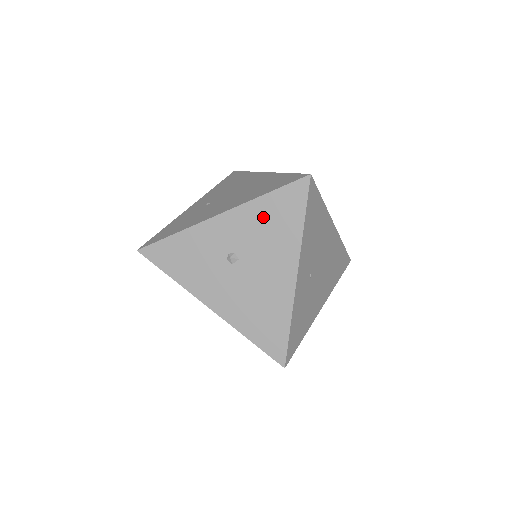
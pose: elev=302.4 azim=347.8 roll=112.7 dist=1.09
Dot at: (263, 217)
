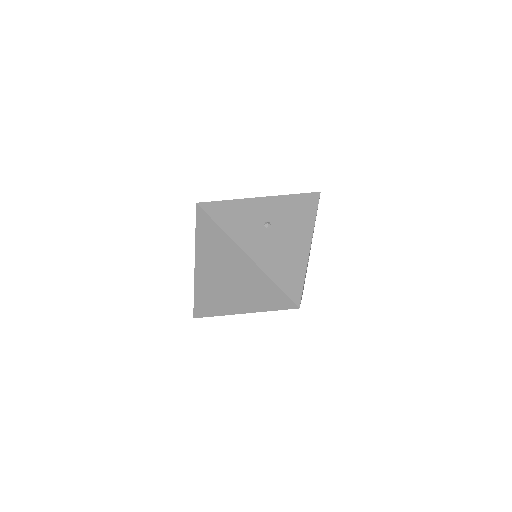
Dot at: (291, 206)
